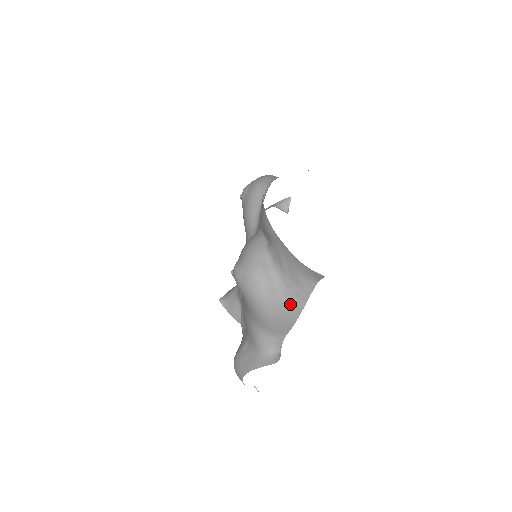
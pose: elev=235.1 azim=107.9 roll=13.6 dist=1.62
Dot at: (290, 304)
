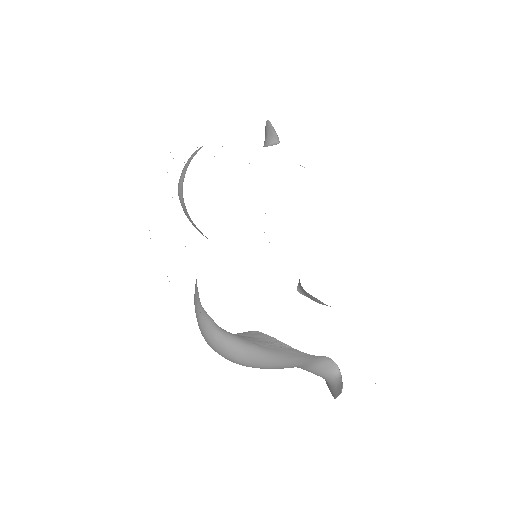
Dot at: (272, 350)
